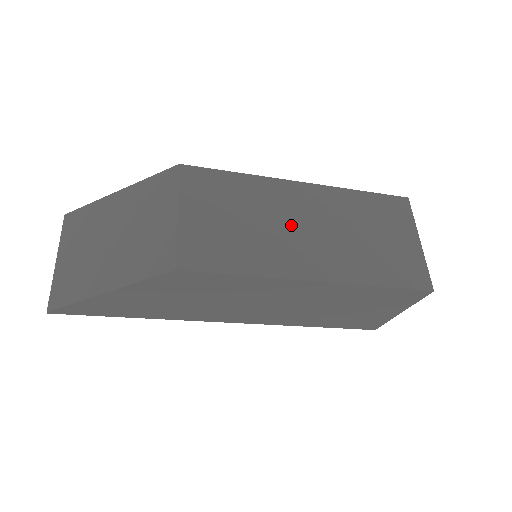
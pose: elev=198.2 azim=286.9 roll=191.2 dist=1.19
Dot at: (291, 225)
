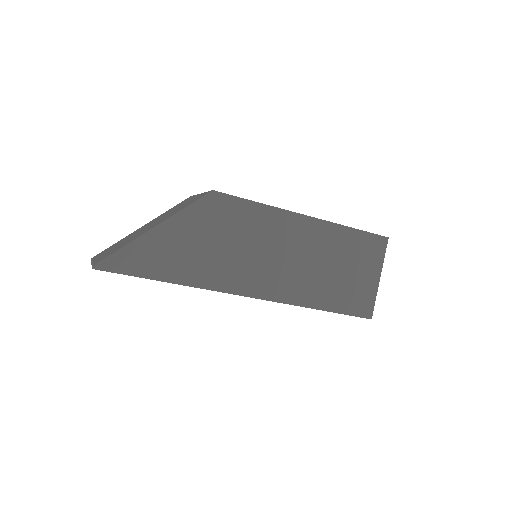
Dot at: occluded
